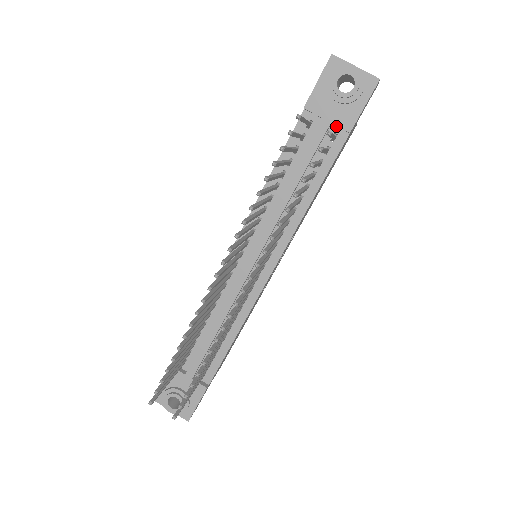
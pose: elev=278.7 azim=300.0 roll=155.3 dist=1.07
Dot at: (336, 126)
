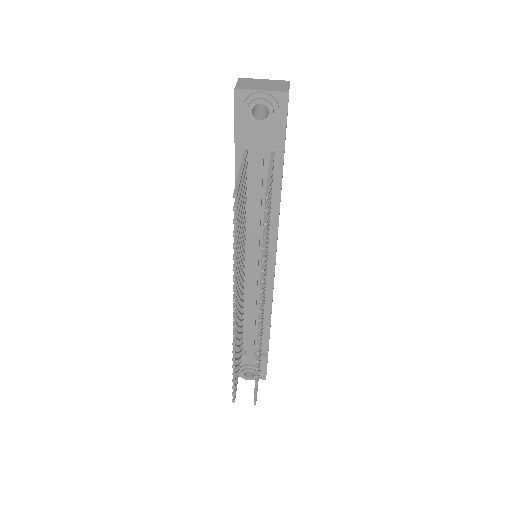
Dot at: (270, 143)
